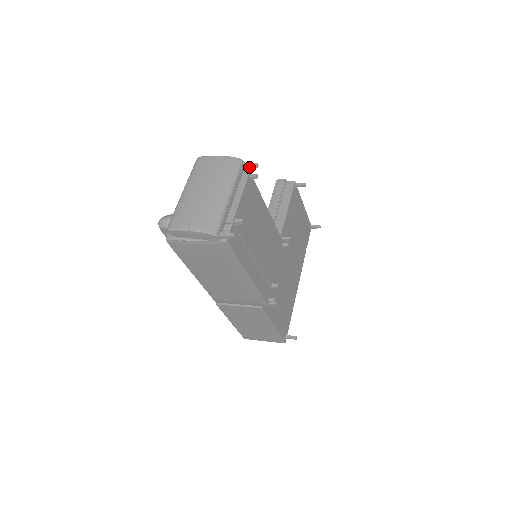
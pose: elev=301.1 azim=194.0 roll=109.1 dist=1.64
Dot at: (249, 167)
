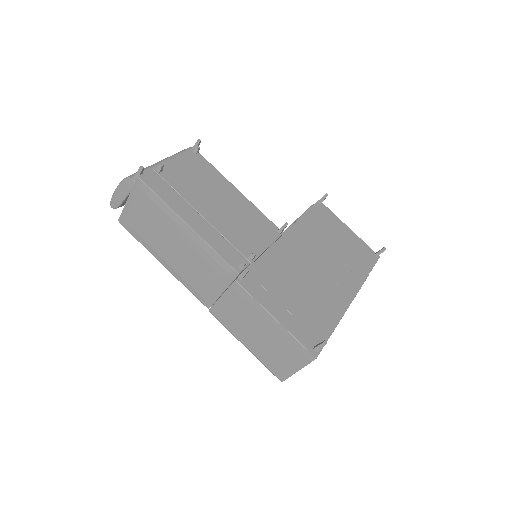
Dot at: (195, 147)
